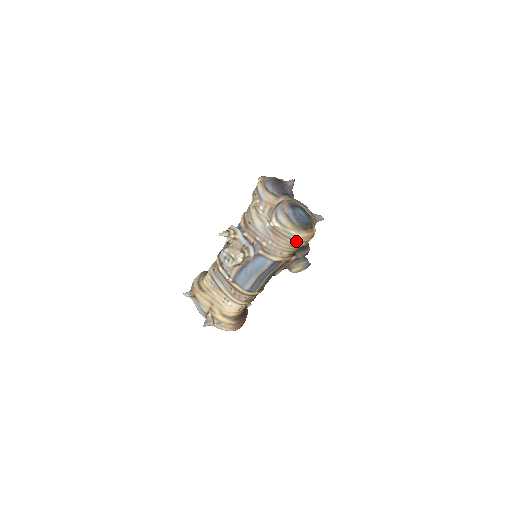
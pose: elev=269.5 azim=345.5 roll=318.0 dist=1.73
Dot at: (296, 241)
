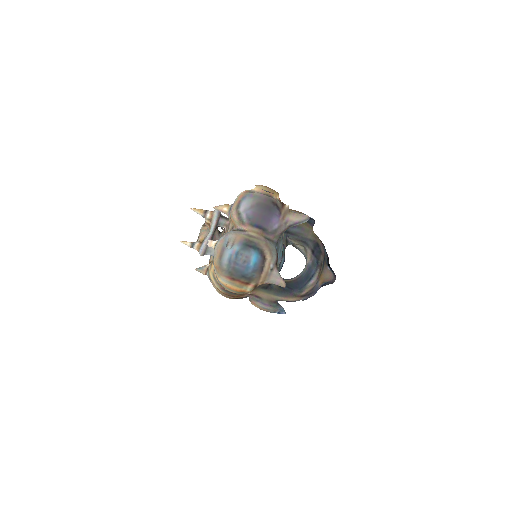
Dot at: occluded
